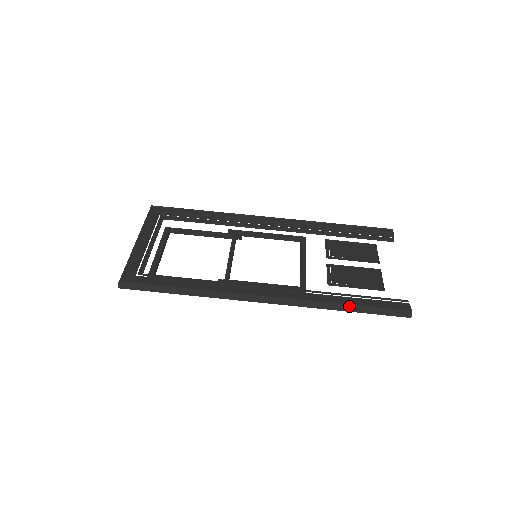
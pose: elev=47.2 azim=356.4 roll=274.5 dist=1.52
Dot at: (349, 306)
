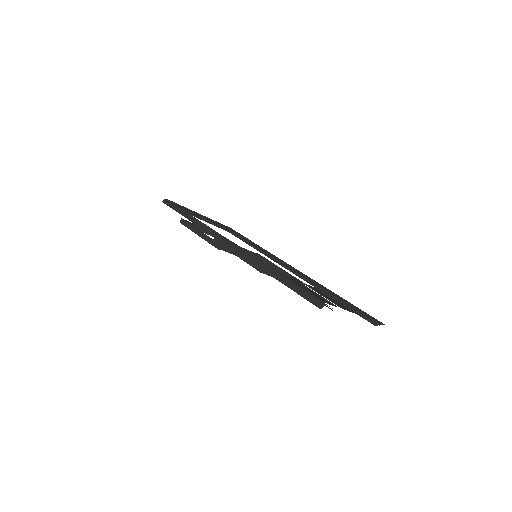
Dot at: (279, 274)
